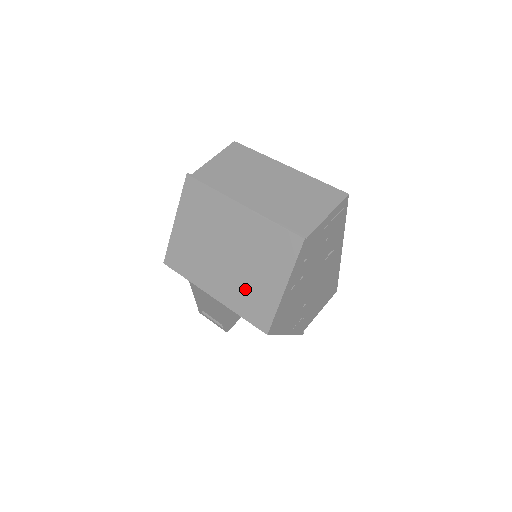
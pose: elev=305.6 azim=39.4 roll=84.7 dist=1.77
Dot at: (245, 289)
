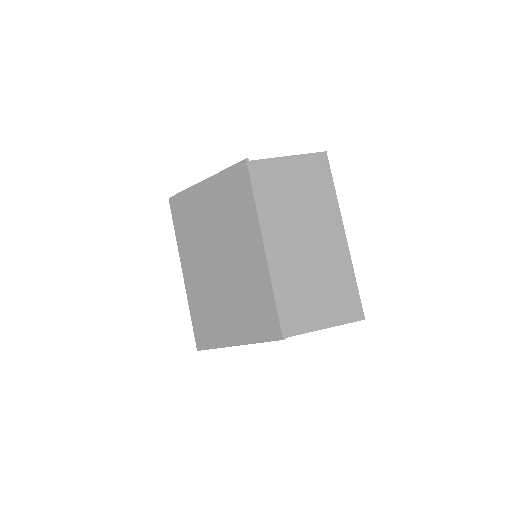
Dot at: (210, 304)
